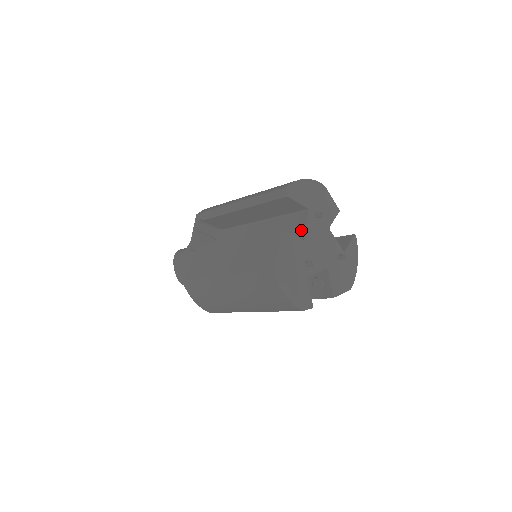
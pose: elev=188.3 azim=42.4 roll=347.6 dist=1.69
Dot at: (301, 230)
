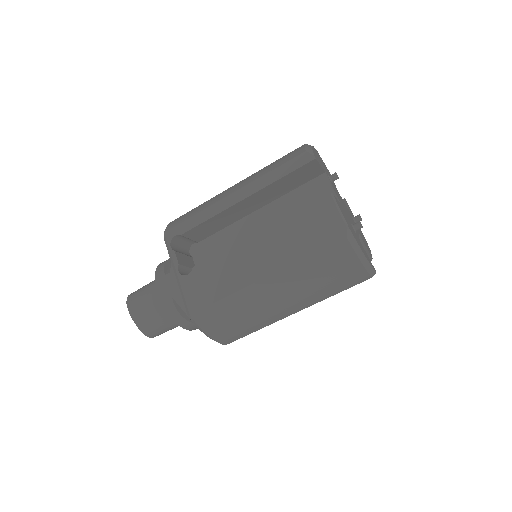
Dot at: occluded
